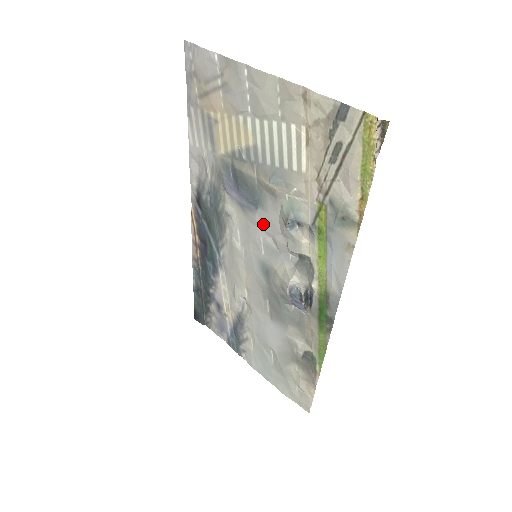
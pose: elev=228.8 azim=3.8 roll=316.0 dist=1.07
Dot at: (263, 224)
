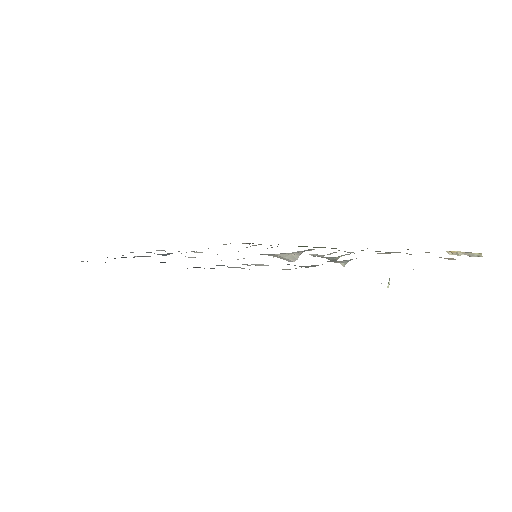
Dot at: occluded
